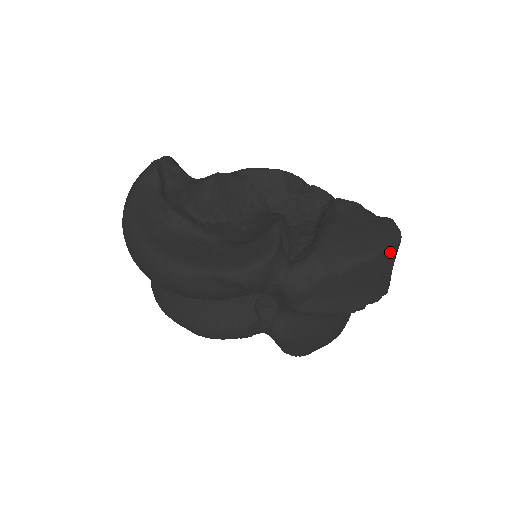
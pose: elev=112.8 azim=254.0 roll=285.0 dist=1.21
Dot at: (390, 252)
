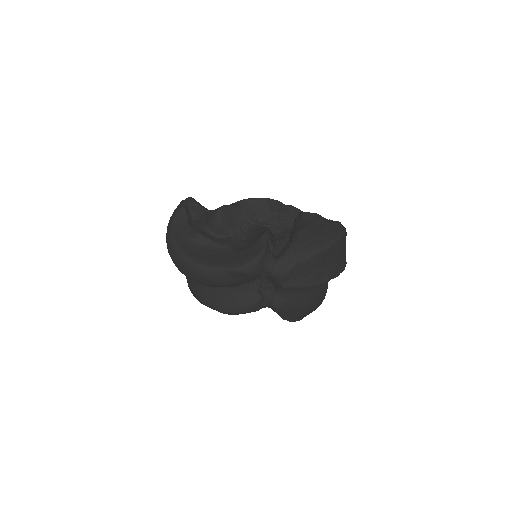
Dot at: (338, 243)
